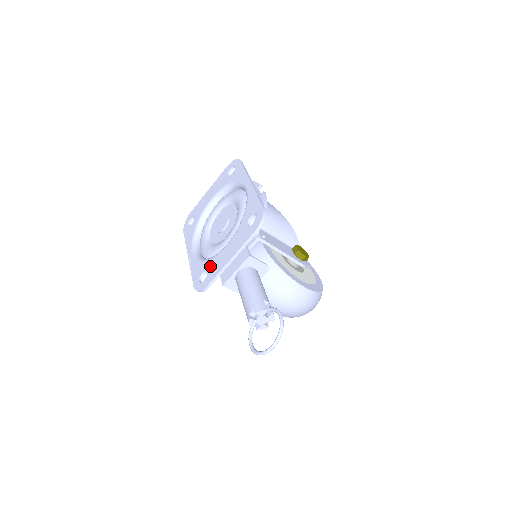
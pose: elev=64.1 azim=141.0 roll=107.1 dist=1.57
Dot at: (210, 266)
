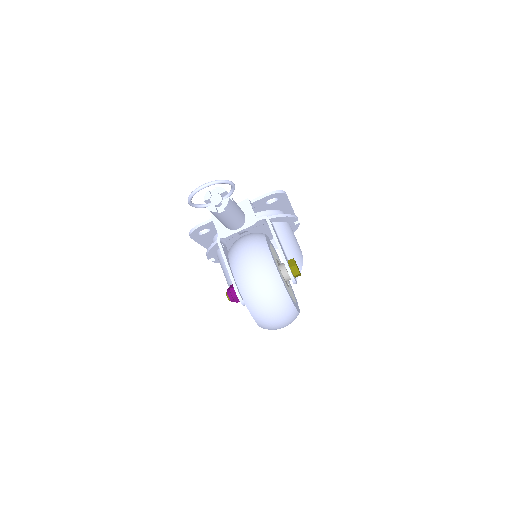
Dot at: occluded
